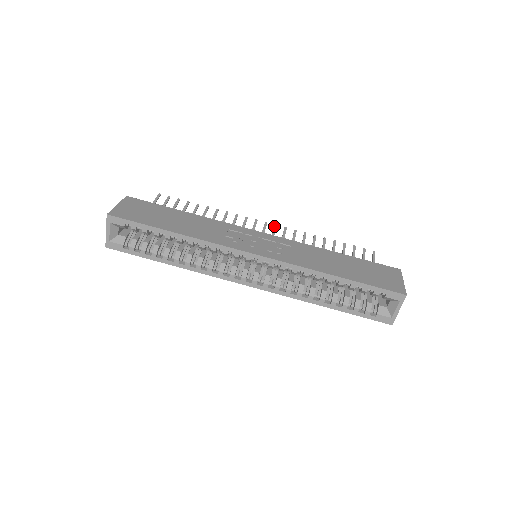
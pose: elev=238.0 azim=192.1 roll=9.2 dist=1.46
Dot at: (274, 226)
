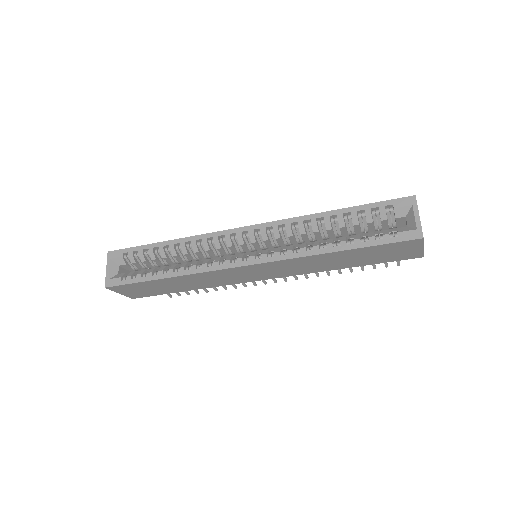
Dot at: occluded
